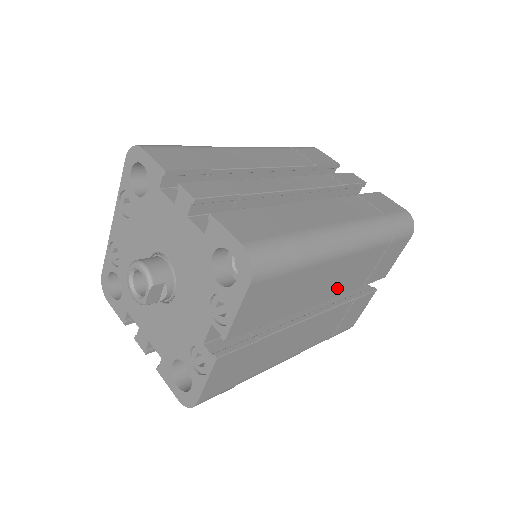
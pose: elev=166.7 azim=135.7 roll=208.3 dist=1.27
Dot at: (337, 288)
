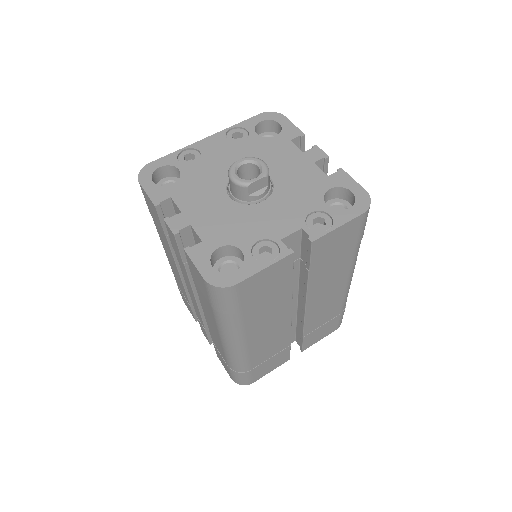
Dot at: (315, 309)
